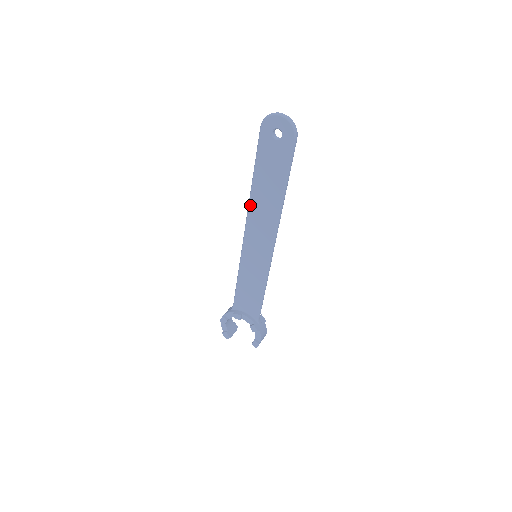
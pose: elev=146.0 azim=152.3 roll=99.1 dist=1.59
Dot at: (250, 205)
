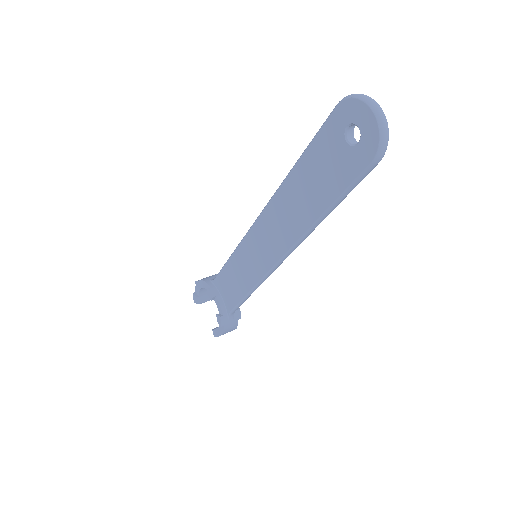
Dot at: (274, 197)
